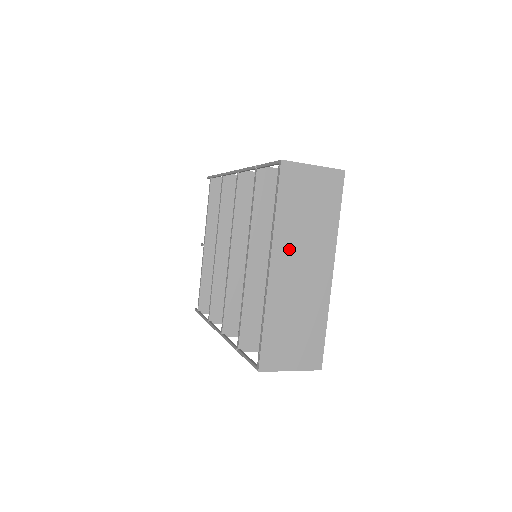
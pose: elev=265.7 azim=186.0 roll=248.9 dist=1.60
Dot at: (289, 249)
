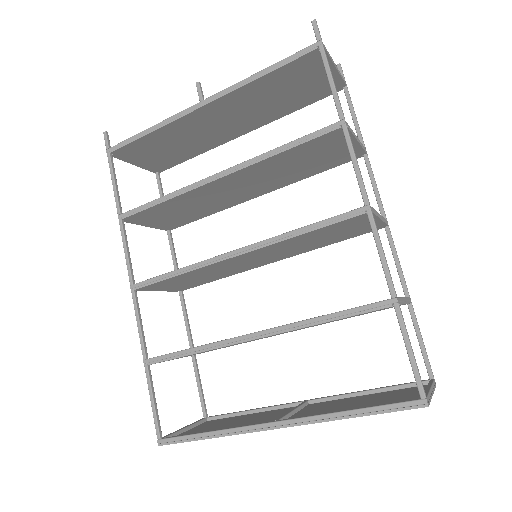
Dot at: occluded
